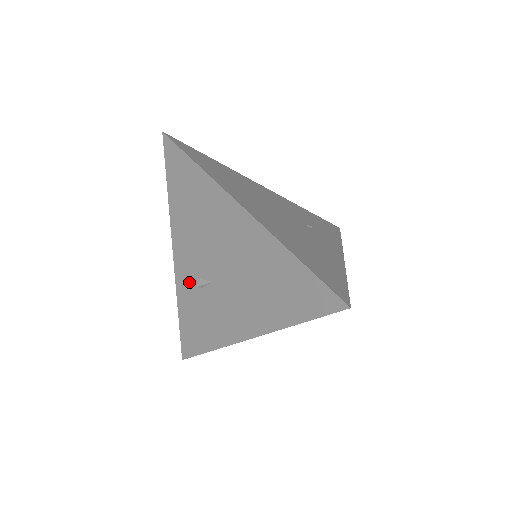
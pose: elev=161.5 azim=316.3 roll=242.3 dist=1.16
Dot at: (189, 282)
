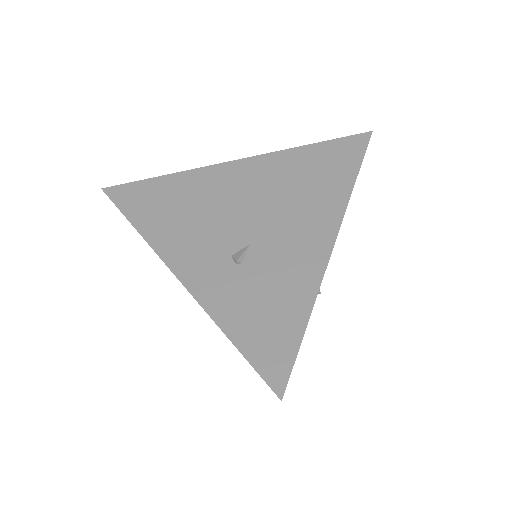
Dot at: (219, 277)
